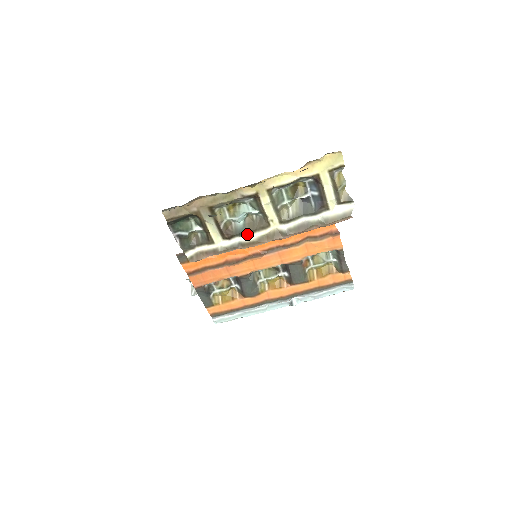
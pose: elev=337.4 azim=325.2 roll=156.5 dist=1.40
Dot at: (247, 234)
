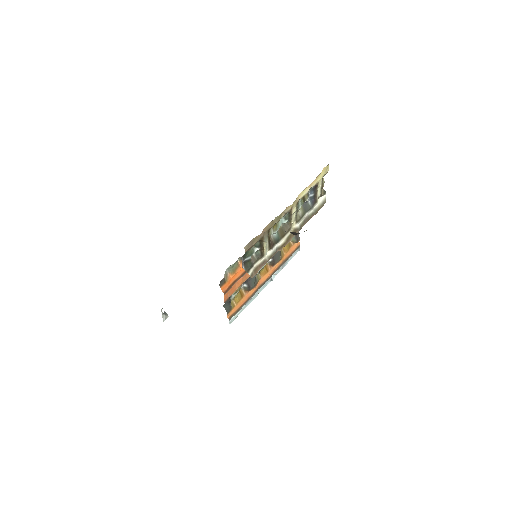
Dot at: (281, 239)
